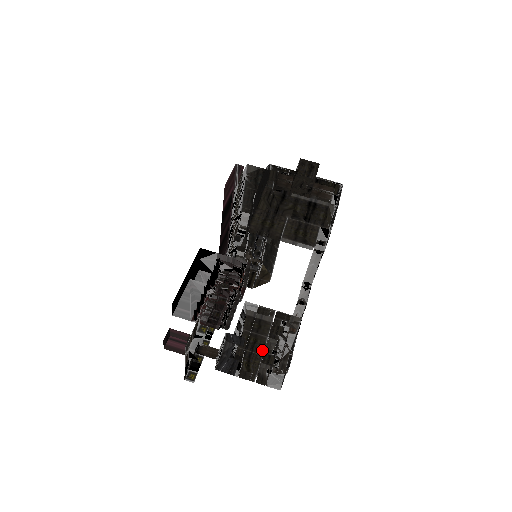
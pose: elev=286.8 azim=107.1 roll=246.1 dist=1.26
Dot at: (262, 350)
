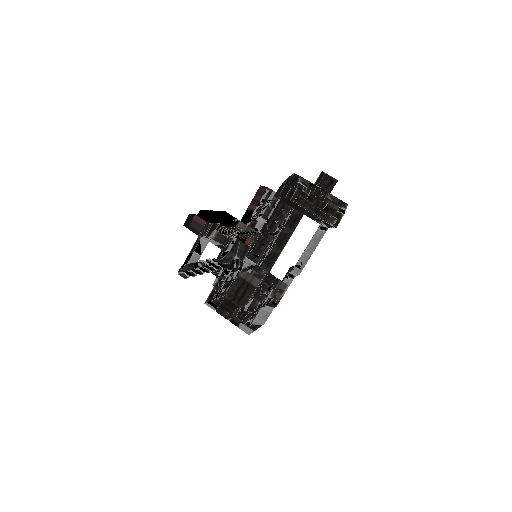
Dot at: occluded
